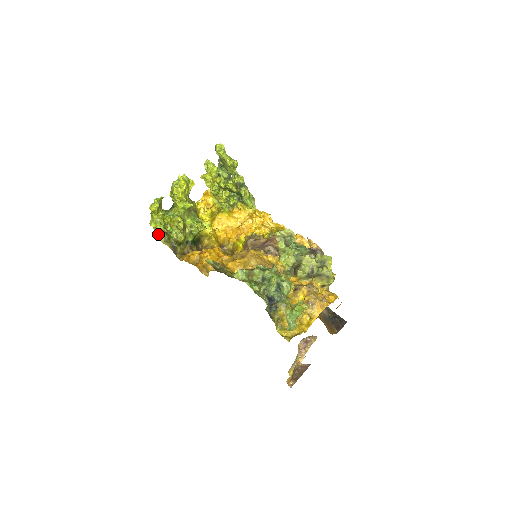
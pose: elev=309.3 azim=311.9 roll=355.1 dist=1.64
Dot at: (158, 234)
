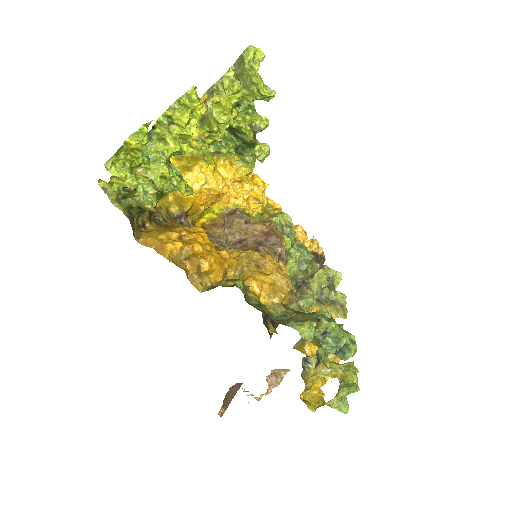
Dot at: (106, 184)
